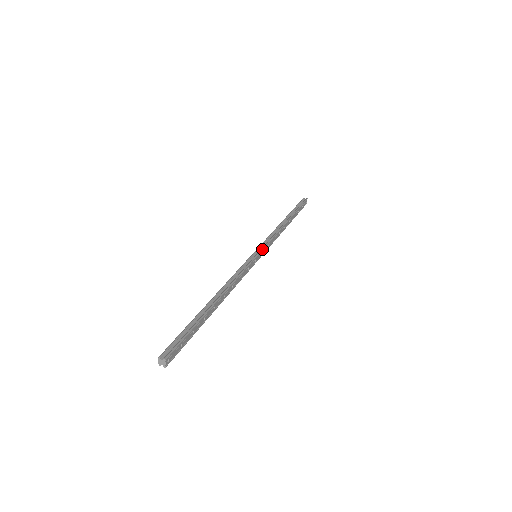
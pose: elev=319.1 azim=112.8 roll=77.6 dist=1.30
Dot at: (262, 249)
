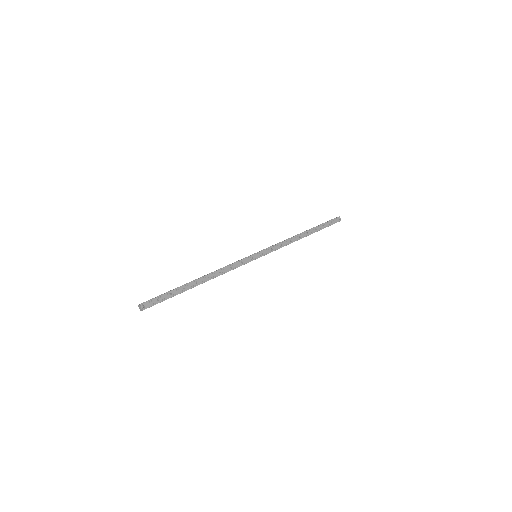
Dot at: (261, 250)
